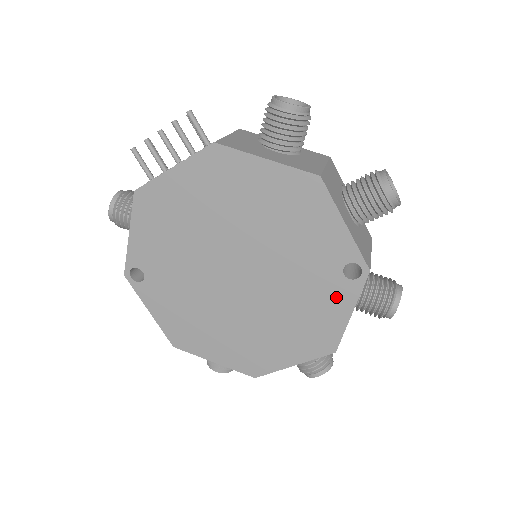
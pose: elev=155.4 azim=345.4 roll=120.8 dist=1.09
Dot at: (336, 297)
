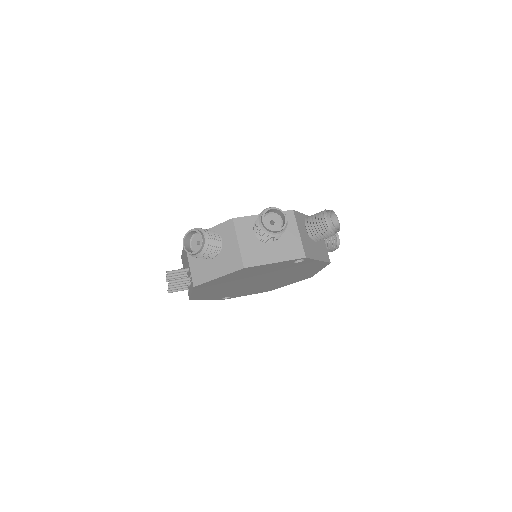
Dot at: (305, 264)
